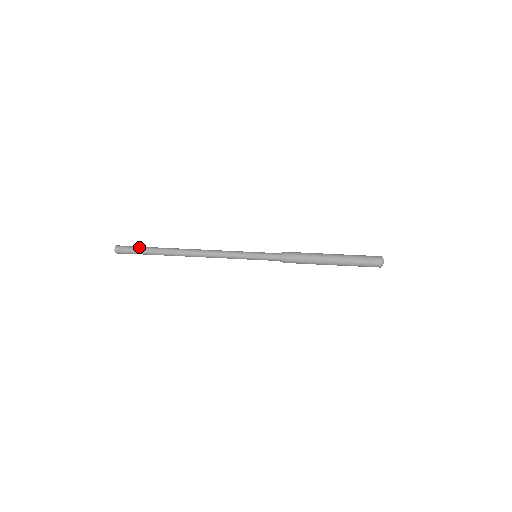
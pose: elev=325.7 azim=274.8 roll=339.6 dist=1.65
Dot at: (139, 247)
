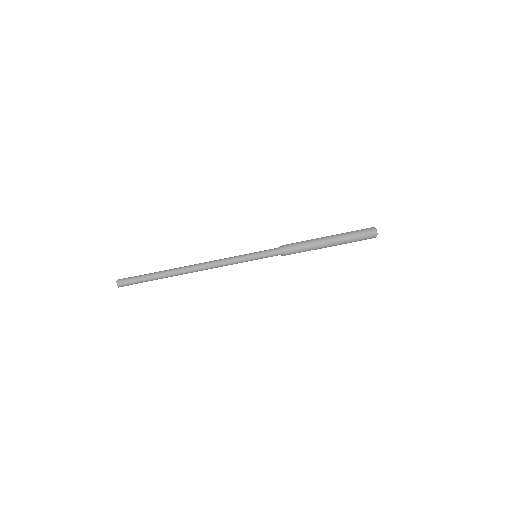
Dot at: (141, 279)
